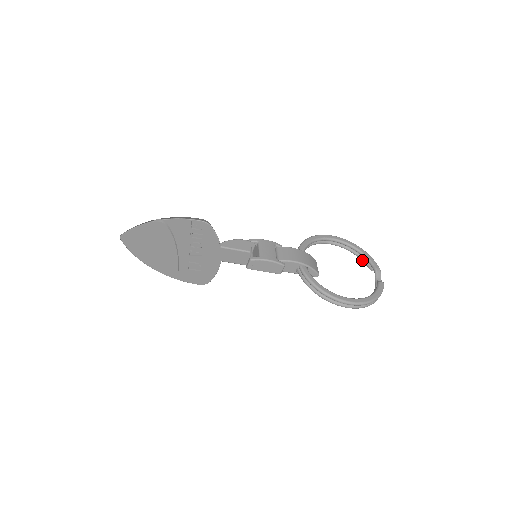
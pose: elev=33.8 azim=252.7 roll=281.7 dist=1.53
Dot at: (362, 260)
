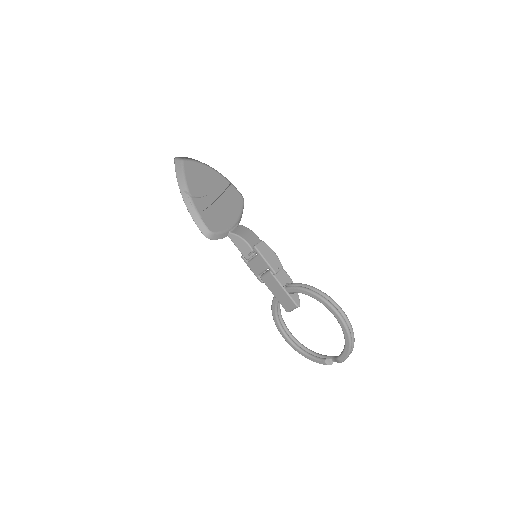
Dot at: (315, 357)
